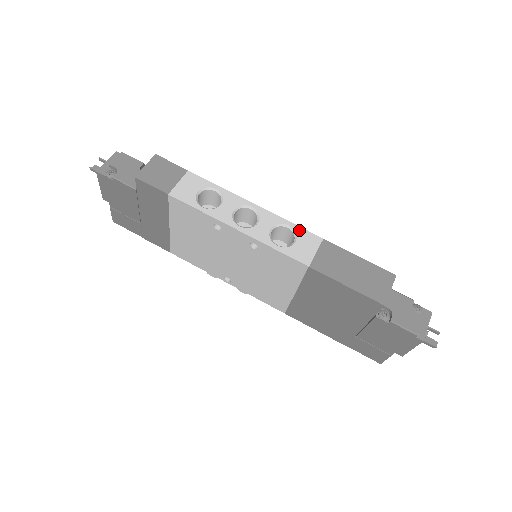
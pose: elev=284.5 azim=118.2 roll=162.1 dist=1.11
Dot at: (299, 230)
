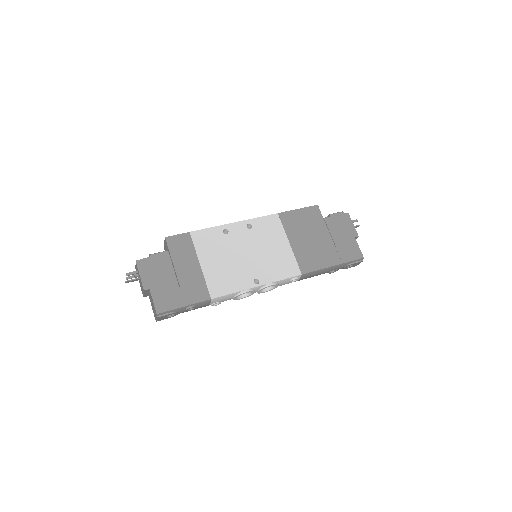
Dot at: occluded
